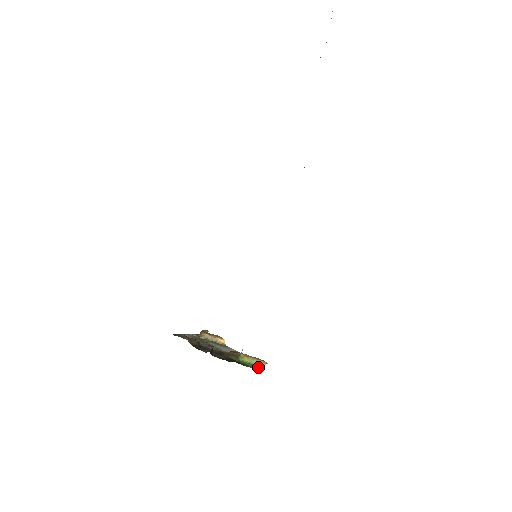
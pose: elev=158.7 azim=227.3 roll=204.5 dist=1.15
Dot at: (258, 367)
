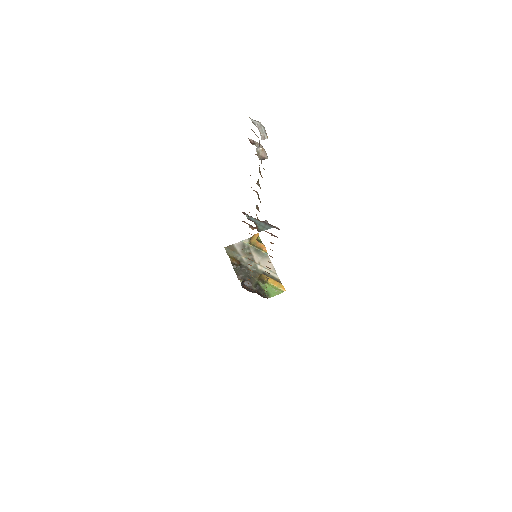
Dot at: (277, 294)
